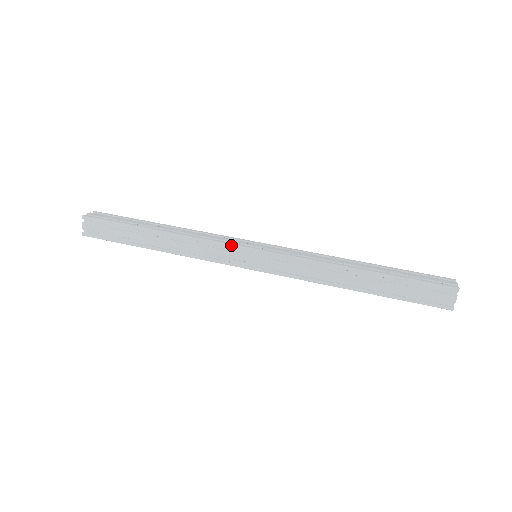
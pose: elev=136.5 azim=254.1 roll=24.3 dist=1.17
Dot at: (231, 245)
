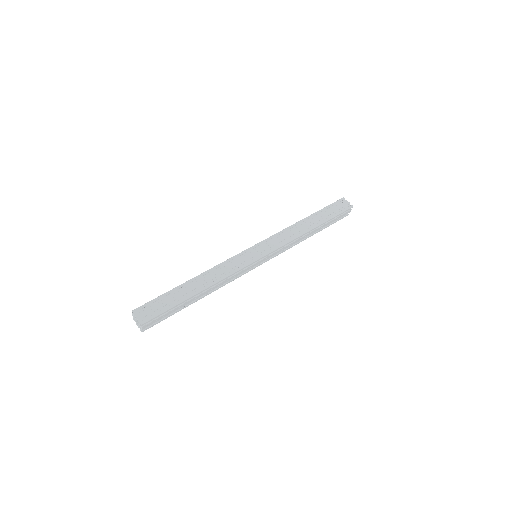
Dot at: (249, 265)
